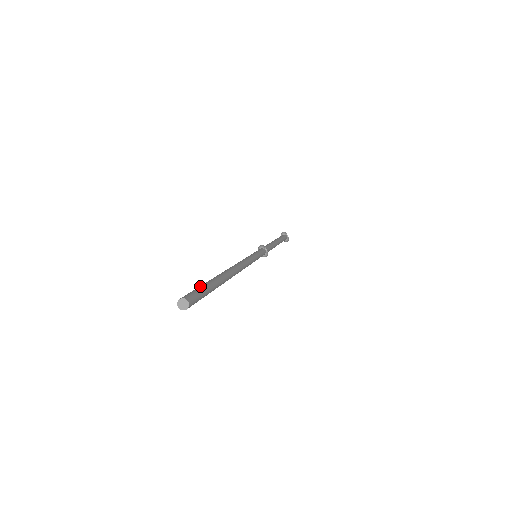
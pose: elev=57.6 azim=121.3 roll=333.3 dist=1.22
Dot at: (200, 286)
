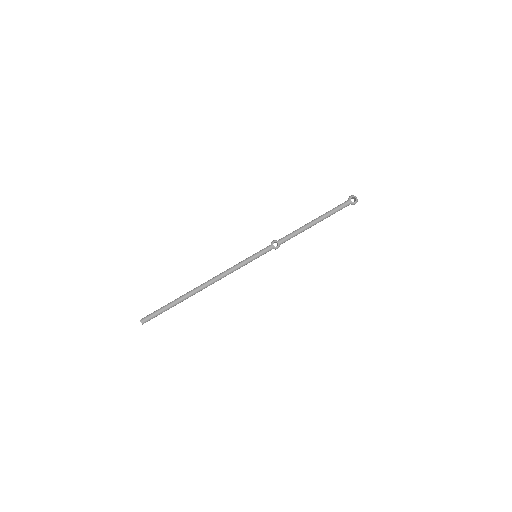
Dot at: (160, 308)
